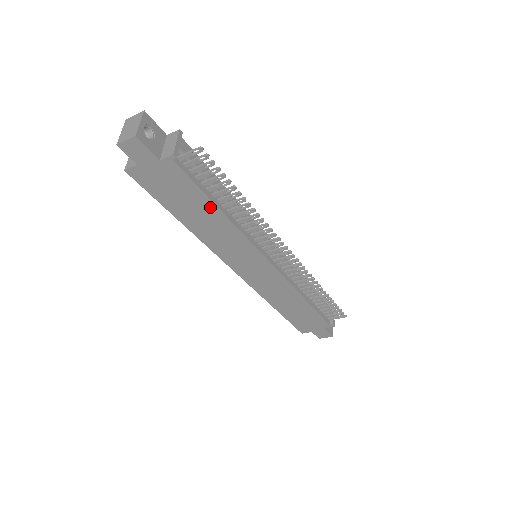
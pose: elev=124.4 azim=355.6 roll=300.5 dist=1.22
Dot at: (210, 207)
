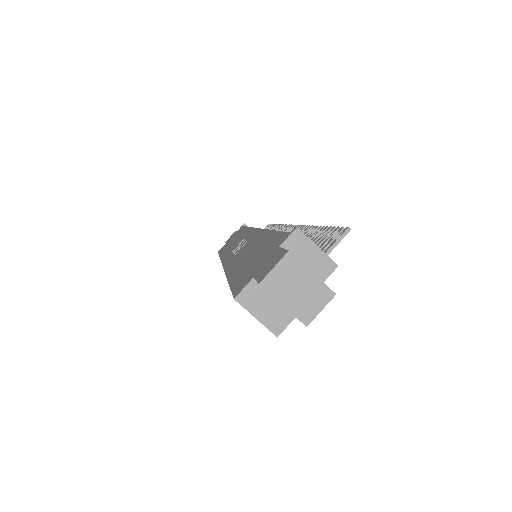
Dot at: occluded
